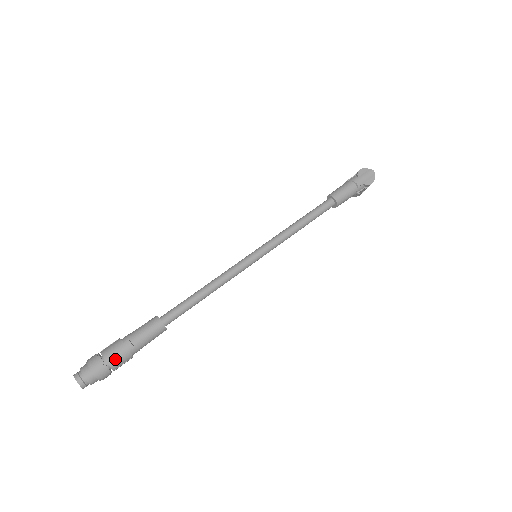
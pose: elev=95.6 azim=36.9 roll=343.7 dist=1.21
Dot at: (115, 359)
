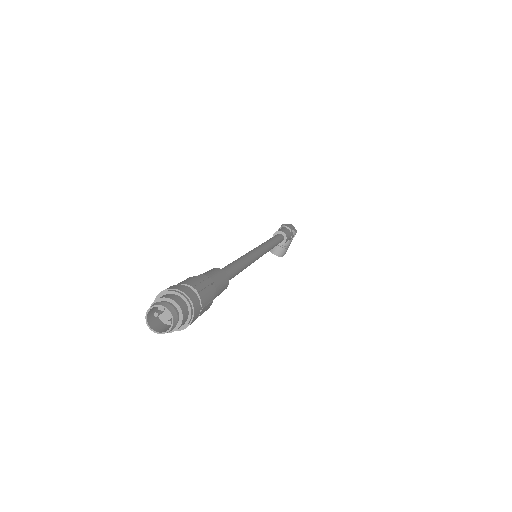
Dot at: (201, 287)
